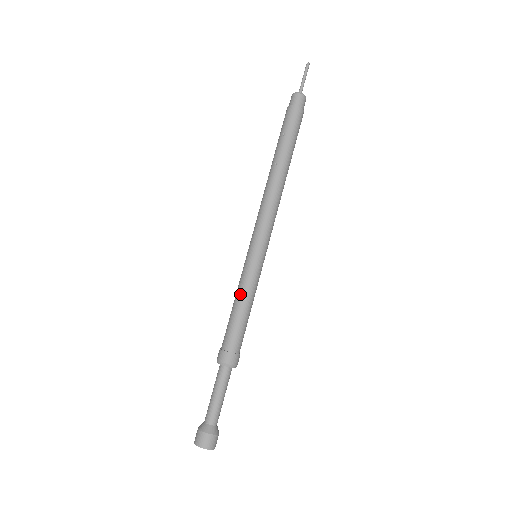
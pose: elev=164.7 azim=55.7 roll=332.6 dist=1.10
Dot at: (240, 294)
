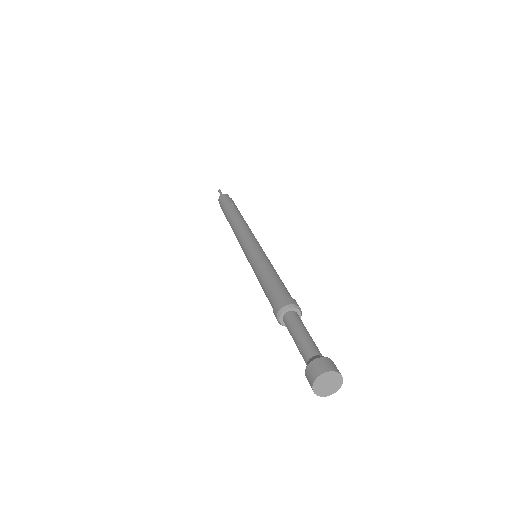
Dot at: (269, 266)
